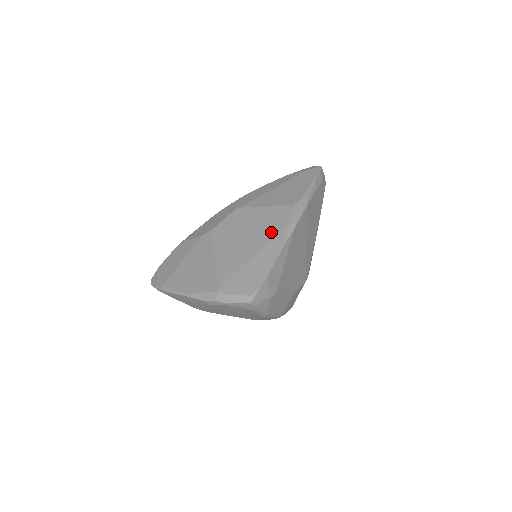
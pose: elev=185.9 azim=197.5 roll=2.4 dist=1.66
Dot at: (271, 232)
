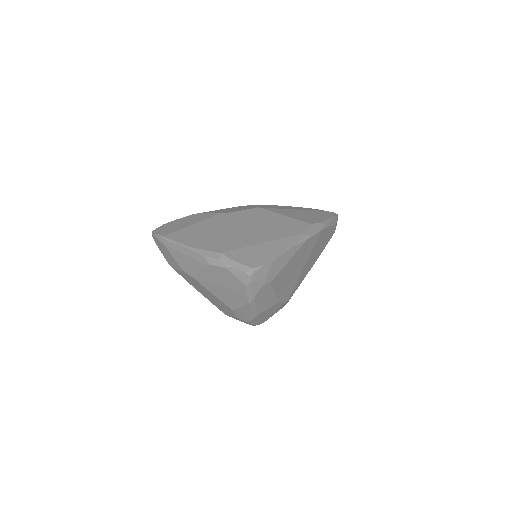
Dot at: (286, 233)
